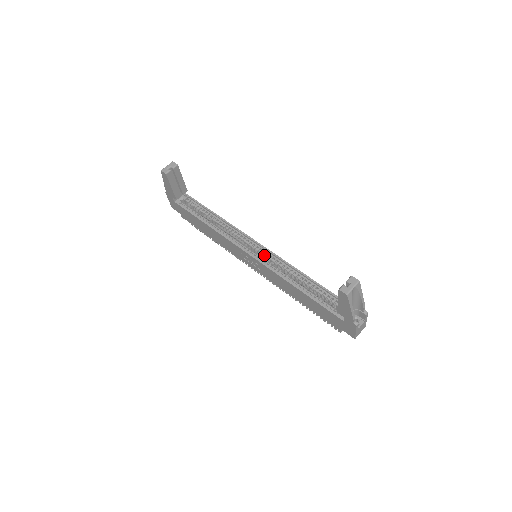
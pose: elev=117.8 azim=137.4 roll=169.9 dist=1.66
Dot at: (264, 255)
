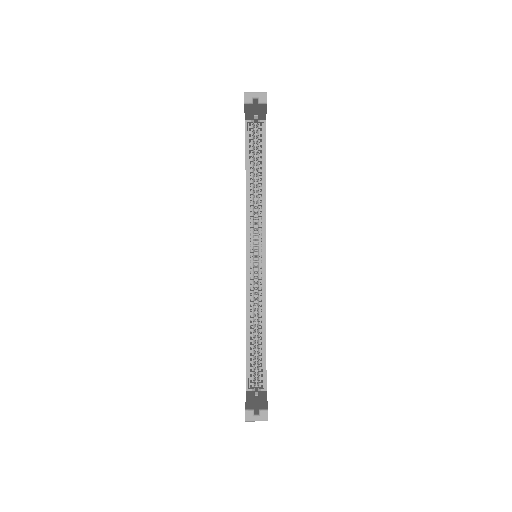
Dot at: (258, 270)
